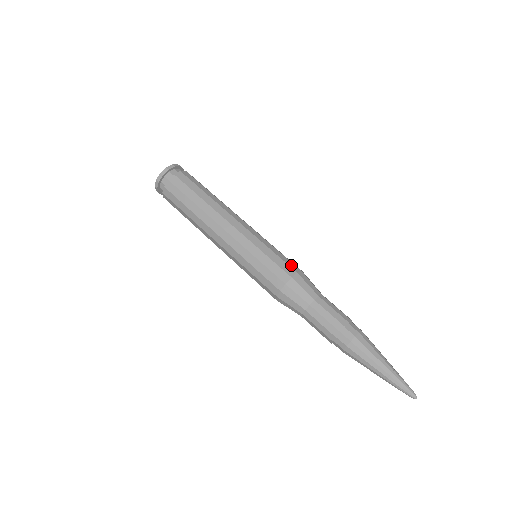
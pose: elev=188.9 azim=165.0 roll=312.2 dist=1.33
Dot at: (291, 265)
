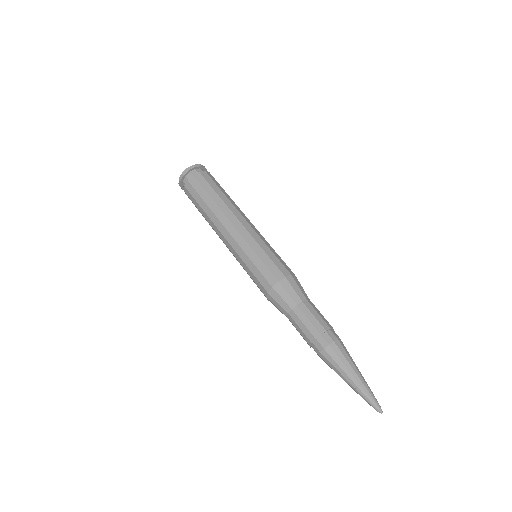
Dot at: occluded
